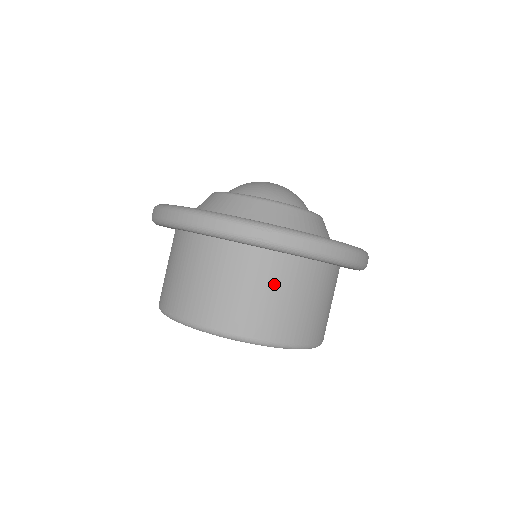
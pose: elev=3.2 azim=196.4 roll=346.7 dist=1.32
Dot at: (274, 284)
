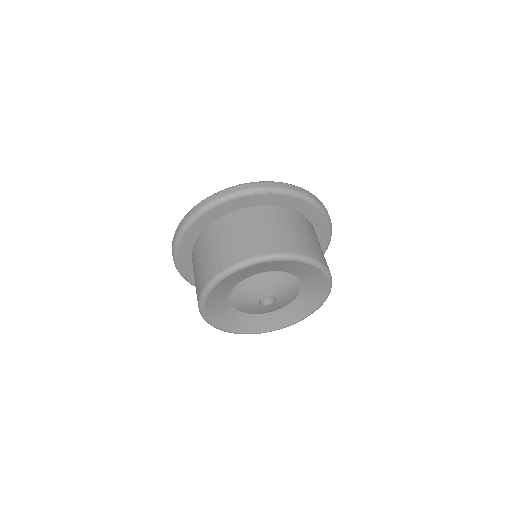
Dot at: (243, 226)
